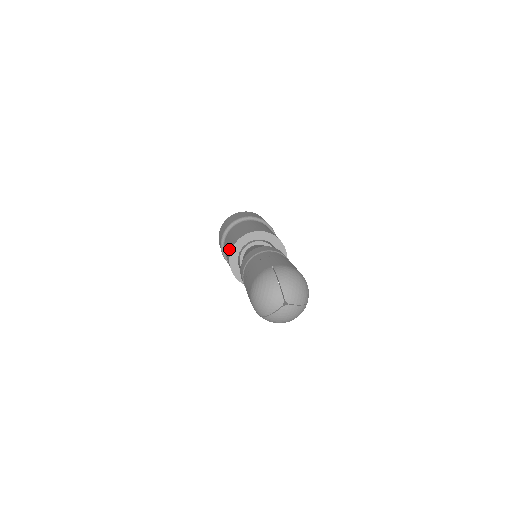
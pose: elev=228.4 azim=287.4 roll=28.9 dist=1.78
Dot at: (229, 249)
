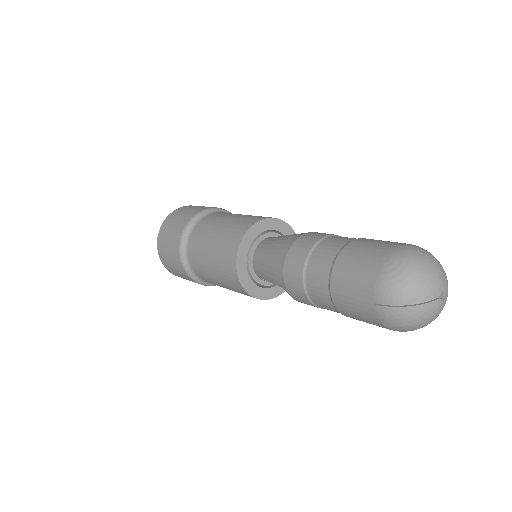
Dot at: (238, 227)
